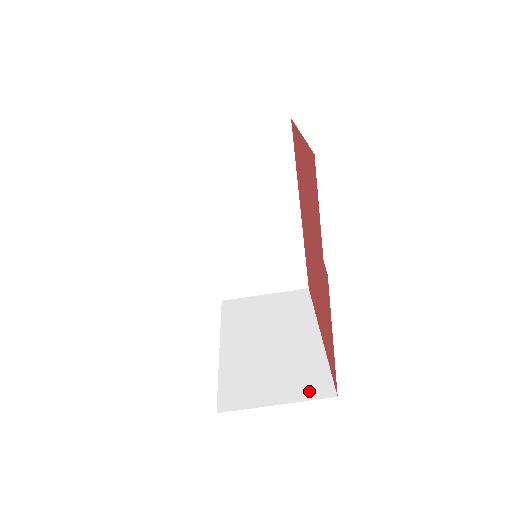
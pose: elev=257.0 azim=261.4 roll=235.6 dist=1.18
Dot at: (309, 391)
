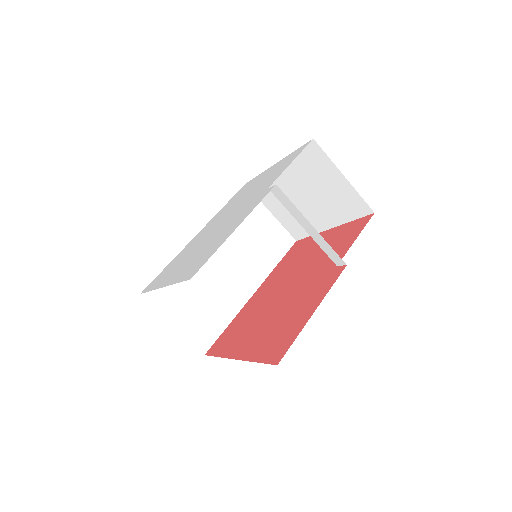
Dot at: occluded
